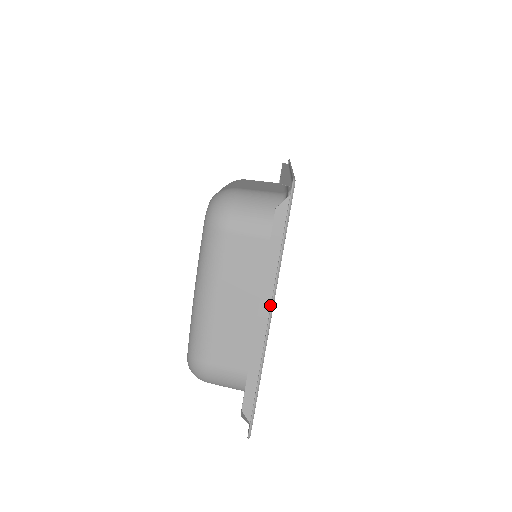
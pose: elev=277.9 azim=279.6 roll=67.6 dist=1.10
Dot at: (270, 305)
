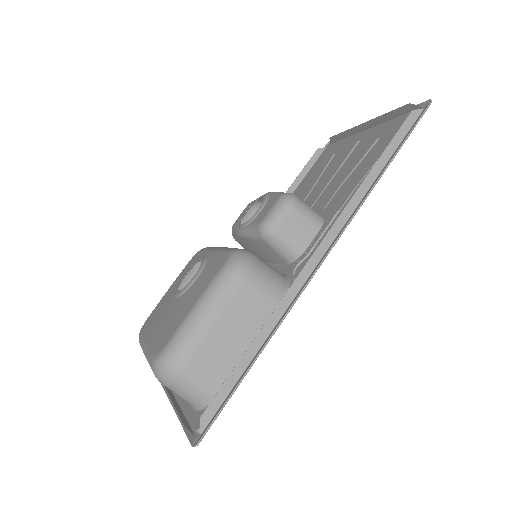
Dot at: (177, 403)
